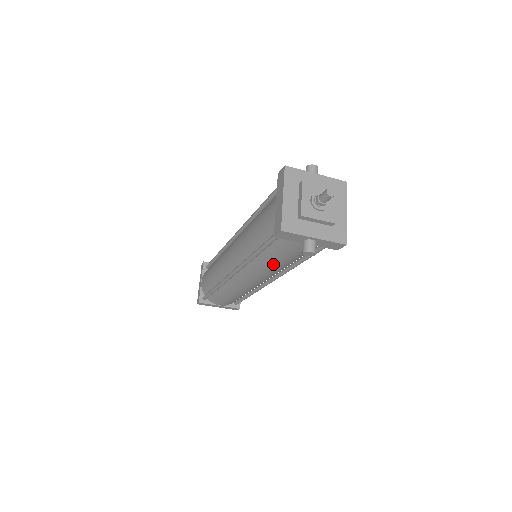
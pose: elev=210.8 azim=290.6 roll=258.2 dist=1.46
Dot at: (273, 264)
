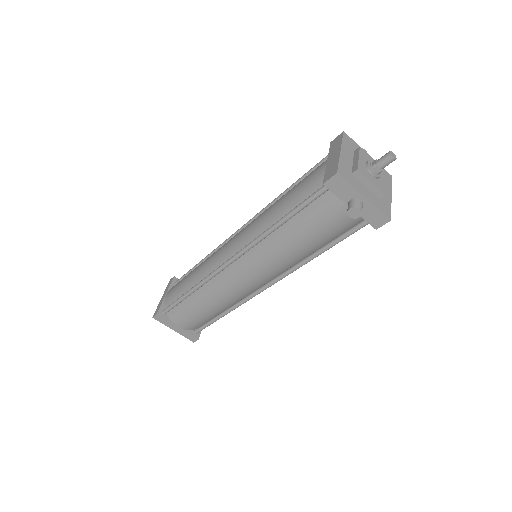
Dot at: (290, 244)
